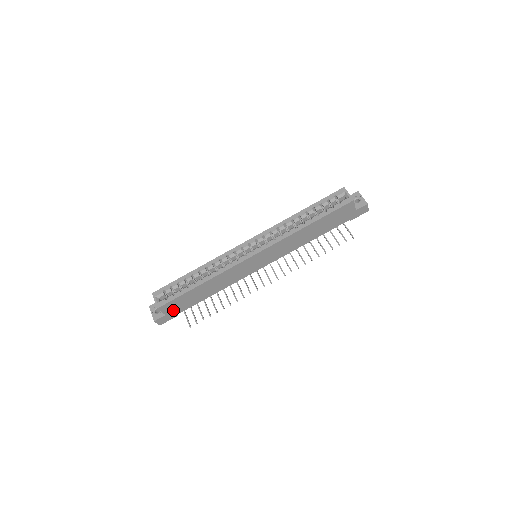
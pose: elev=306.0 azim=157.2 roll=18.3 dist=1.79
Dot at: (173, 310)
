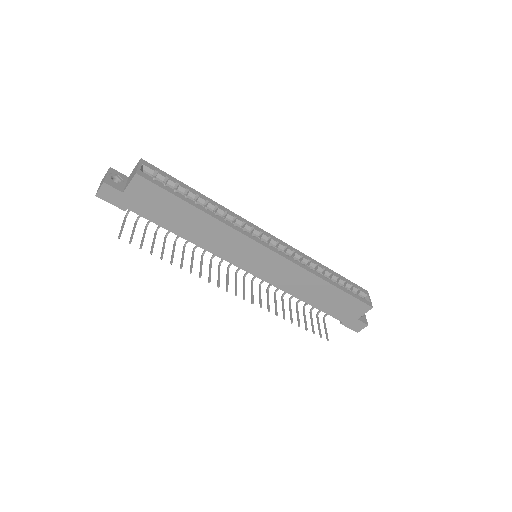
Dot at: (137, 199)
